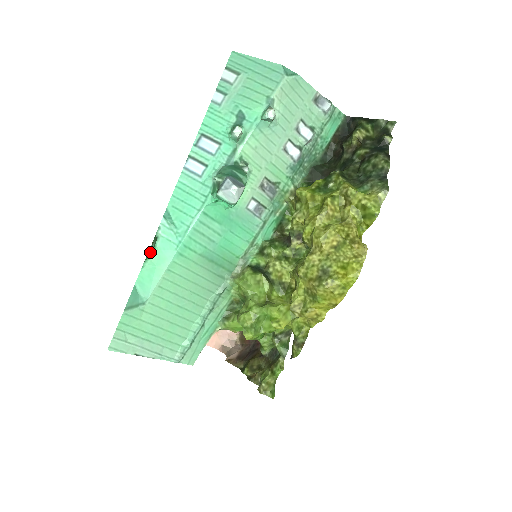
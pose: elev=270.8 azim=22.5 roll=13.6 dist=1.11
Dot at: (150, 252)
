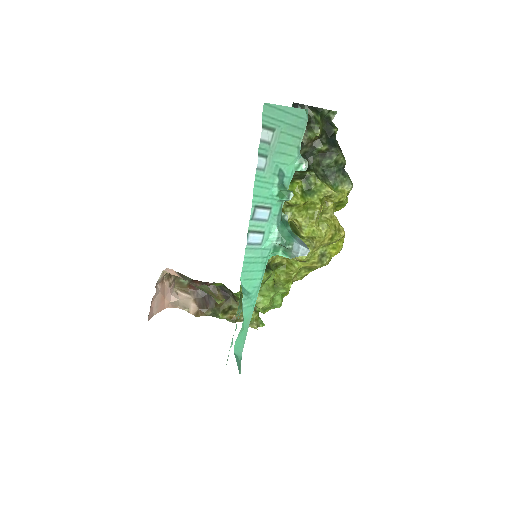
Dot at: occluded
